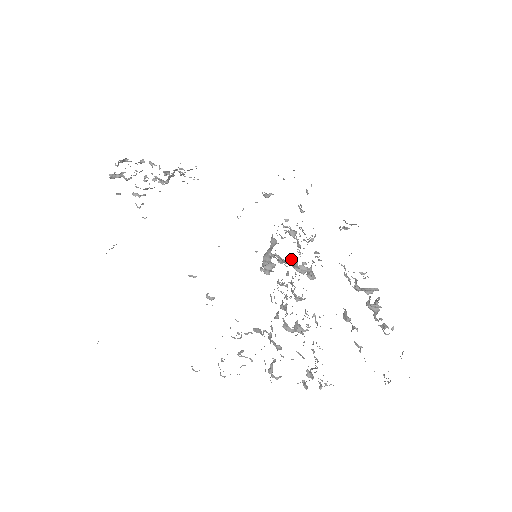
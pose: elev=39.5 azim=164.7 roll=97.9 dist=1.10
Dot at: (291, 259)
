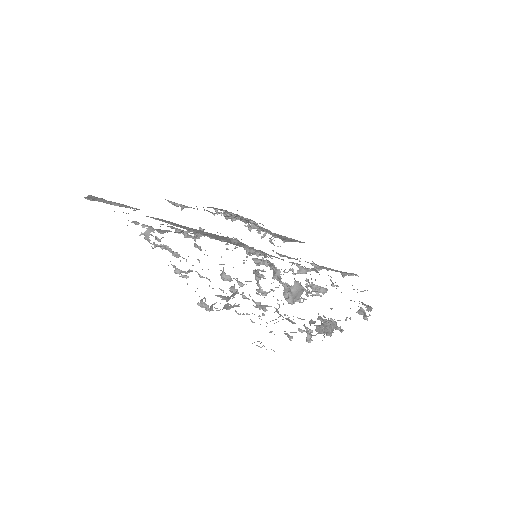
Dot at: occluded
